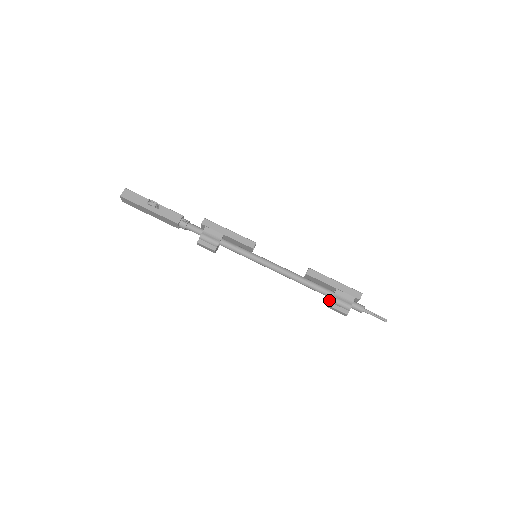
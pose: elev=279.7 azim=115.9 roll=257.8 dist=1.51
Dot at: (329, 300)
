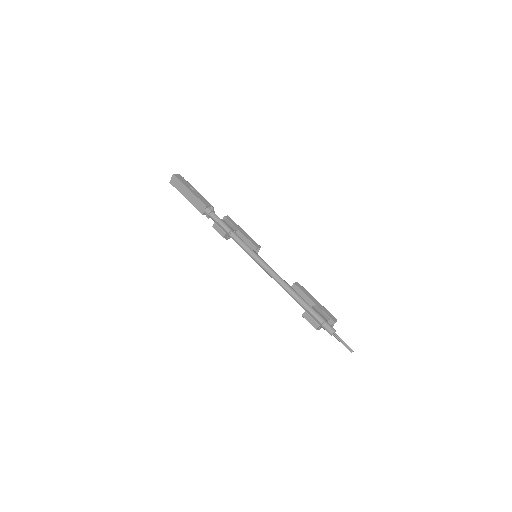
Dot at: occluded
